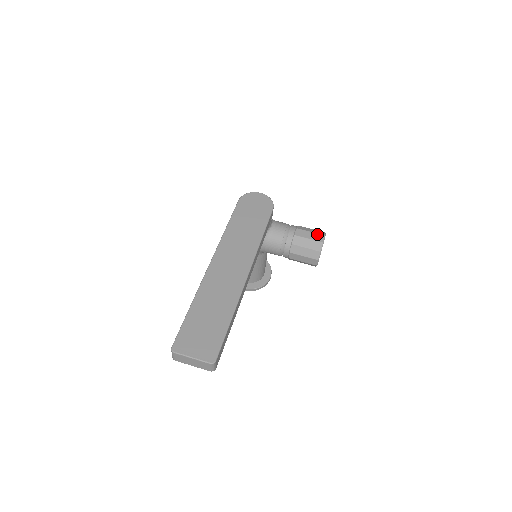
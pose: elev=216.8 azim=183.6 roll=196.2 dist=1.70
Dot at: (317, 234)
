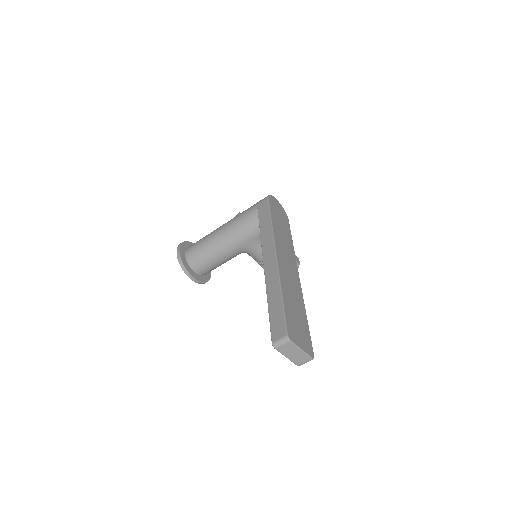
Dot at: (295, 255)
